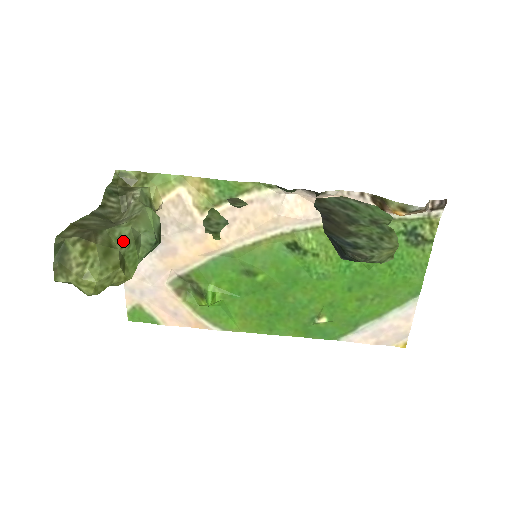
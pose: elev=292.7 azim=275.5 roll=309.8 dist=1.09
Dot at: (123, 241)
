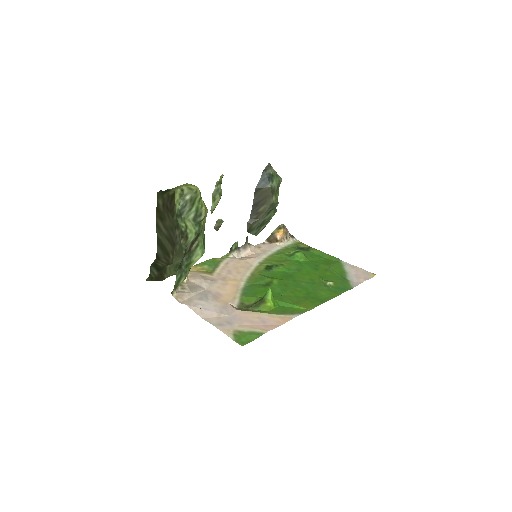
Dot at: occluded
